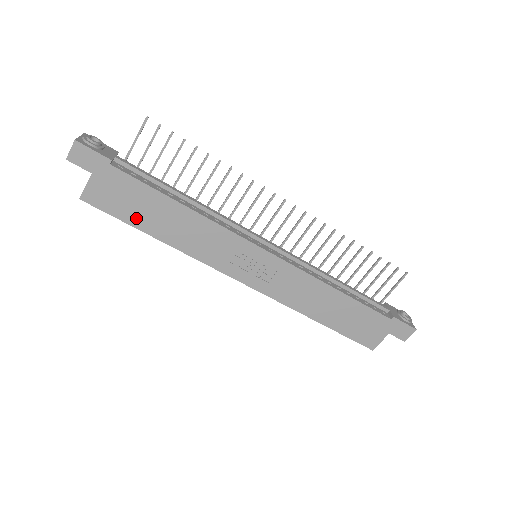
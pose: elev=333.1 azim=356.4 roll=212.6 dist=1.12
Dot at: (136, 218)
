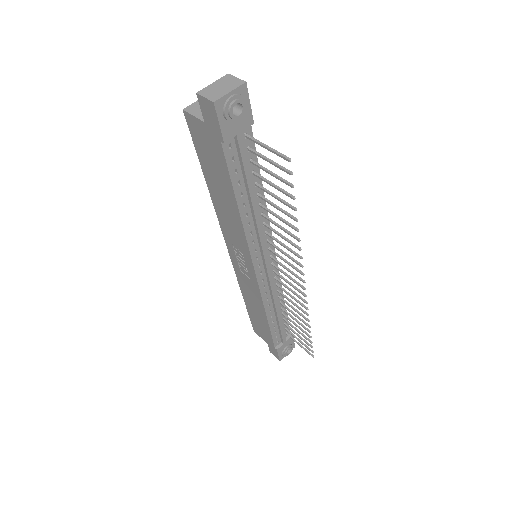
Dot at: (206, 166)
